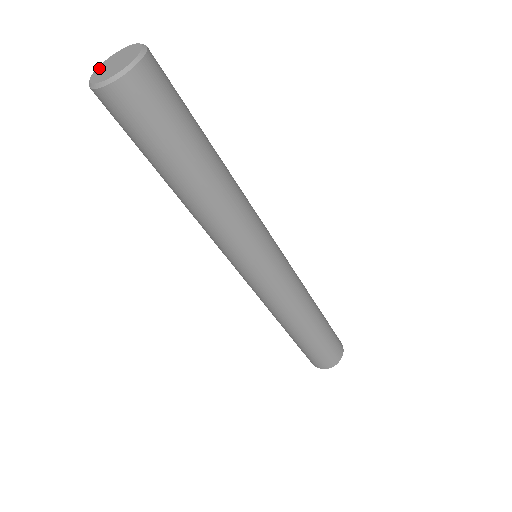
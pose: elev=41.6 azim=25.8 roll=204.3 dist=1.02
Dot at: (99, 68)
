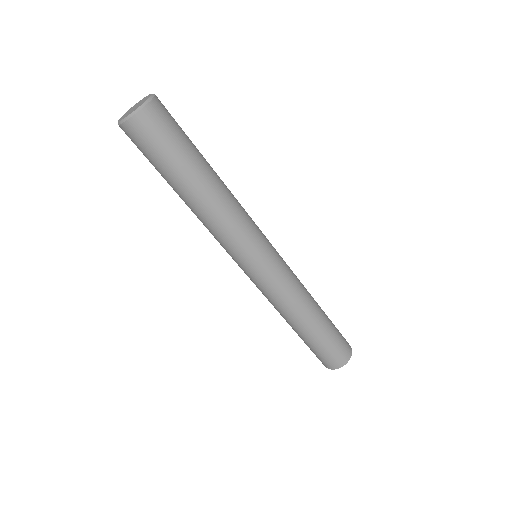
Dot at: (136, 104)
